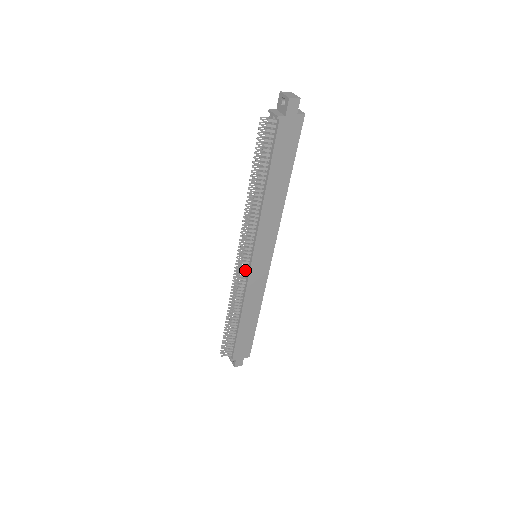
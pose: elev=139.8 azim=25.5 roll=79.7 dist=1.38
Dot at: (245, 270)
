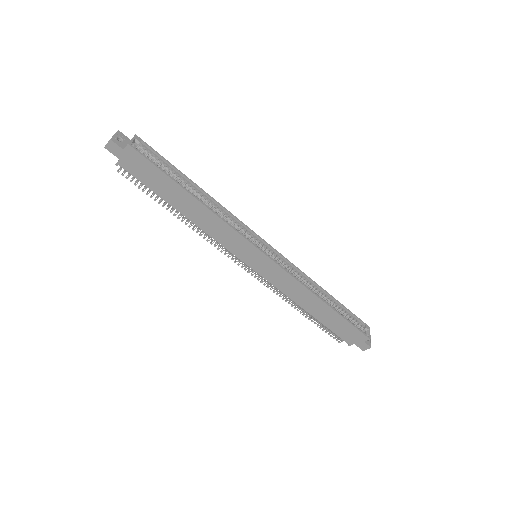
Dot at: occluded
